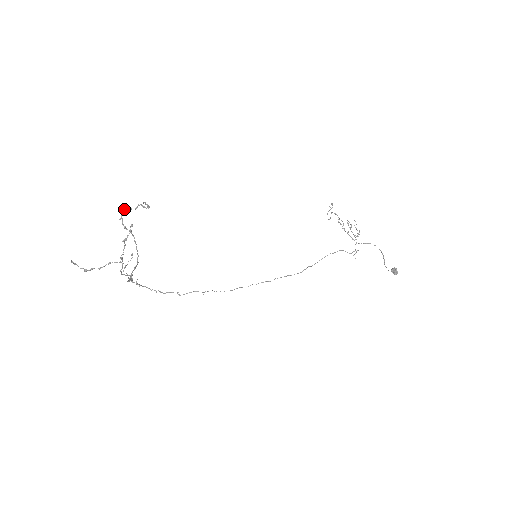
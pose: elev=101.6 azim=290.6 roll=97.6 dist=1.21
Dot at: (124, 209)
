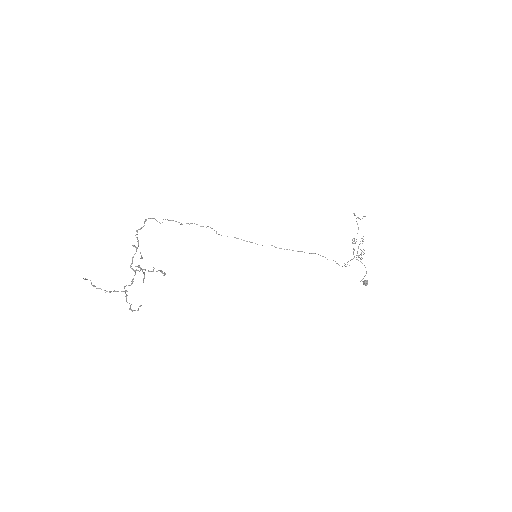
Dot at: (142, 269)
